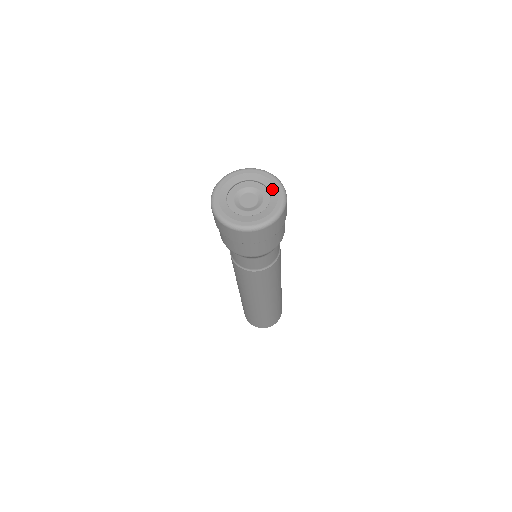
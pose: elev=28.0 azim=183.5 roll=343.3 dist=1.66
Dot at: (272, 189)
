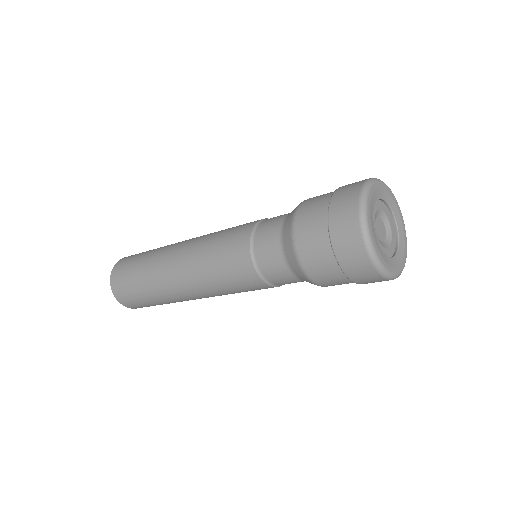
Dot at: (400, 227)
